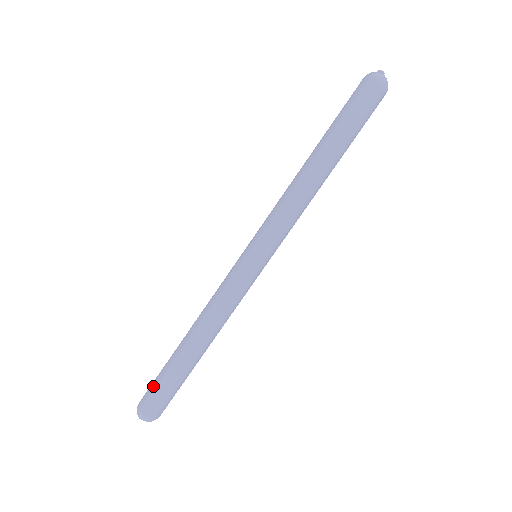
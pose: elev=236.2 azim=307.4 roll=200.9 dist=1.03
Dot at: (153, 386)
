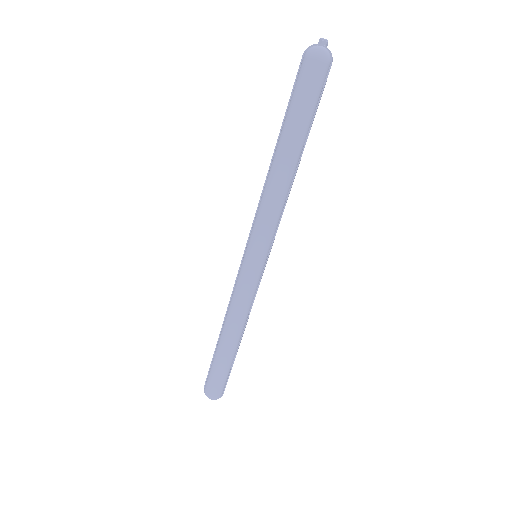
Dot at: (209, 372)
